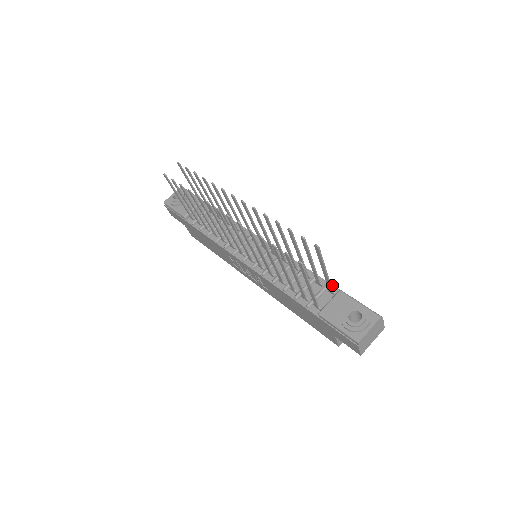
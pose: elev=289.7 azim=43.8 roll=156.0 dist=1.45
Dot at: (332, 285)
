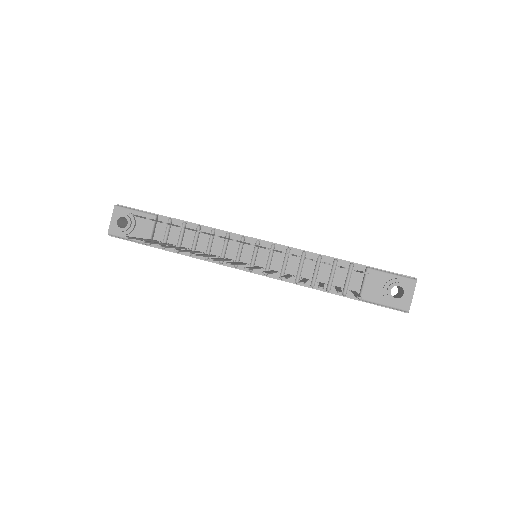
Dot at: (355, 263)
